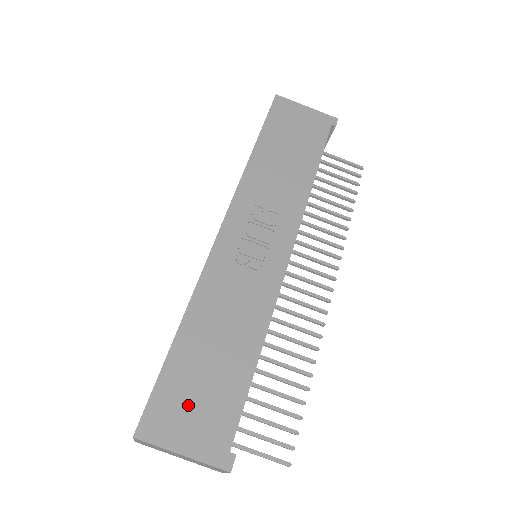
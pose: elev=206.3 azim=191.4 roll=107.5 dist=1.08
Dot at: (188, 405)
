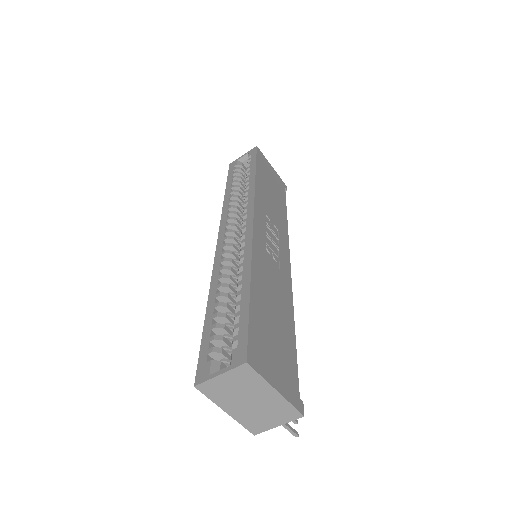
Dot at: (270, 349)
